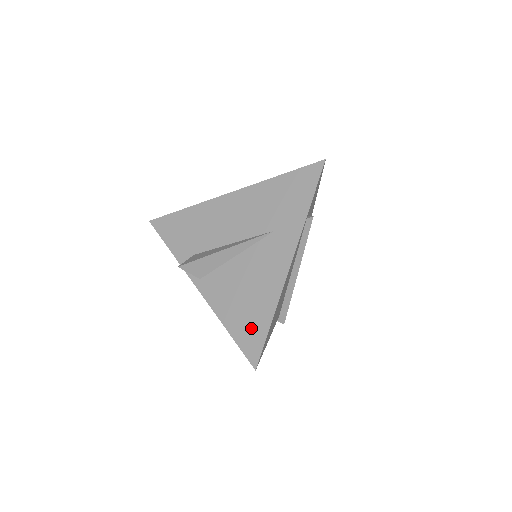
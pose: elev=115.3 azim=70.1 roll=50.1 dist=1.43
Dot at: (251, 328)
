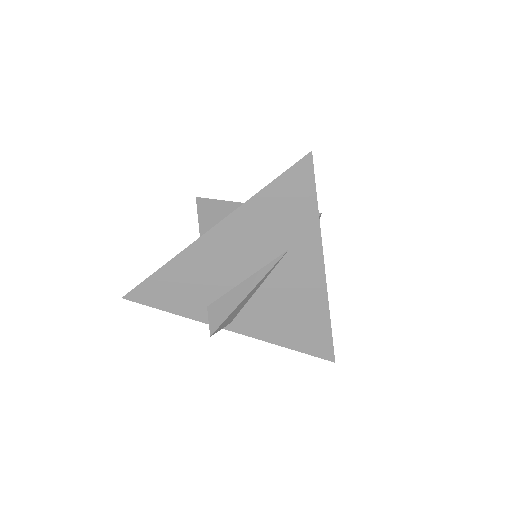
Dot at: (313, 337)
